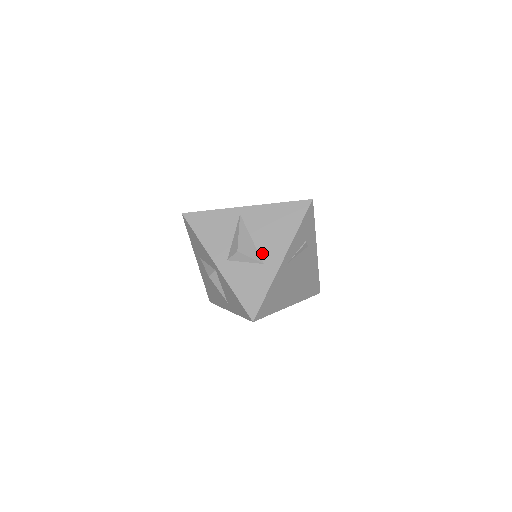
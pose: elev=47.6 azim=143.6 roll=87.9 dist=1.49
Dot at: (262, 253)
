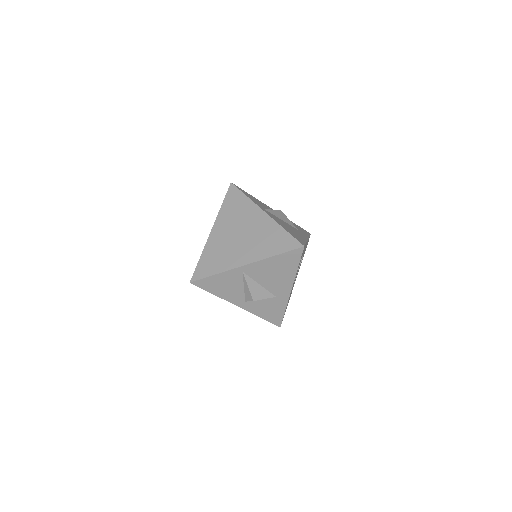
Dot at: (272, 291)
